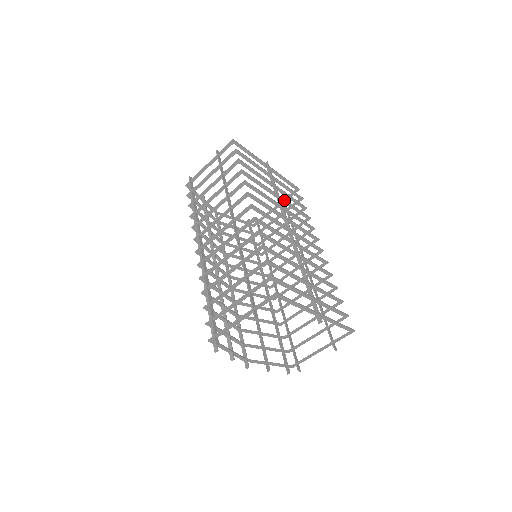
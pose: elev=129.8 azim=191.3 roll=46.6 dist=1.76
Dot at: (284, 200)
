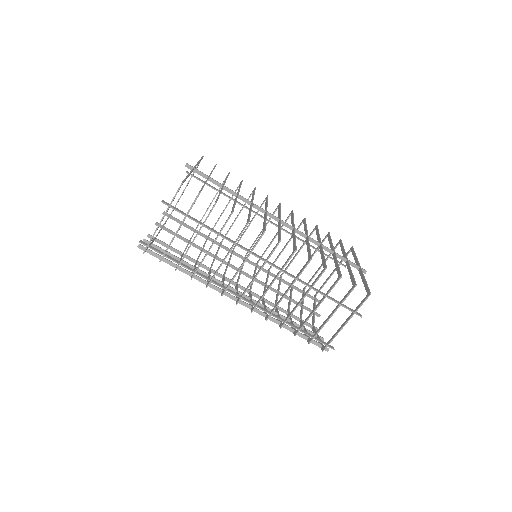
Dot at: occluded
